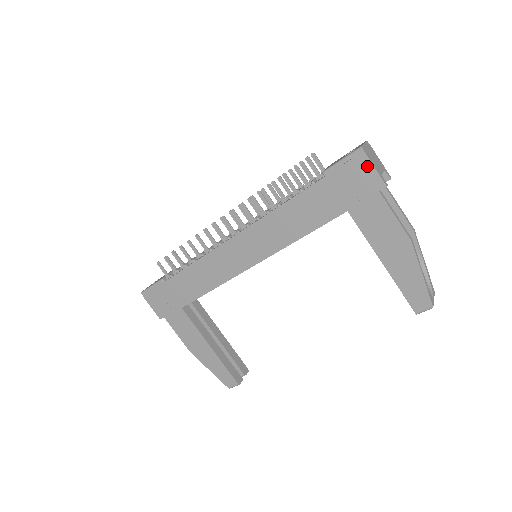
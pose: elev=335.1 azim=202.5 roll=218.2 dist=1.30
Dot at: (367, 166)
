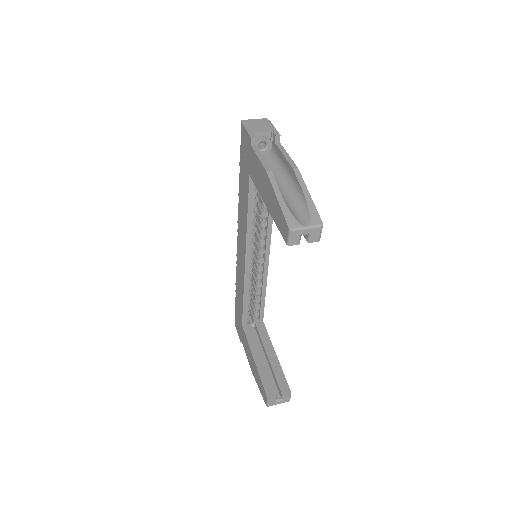
Dot at: (244, 131)
